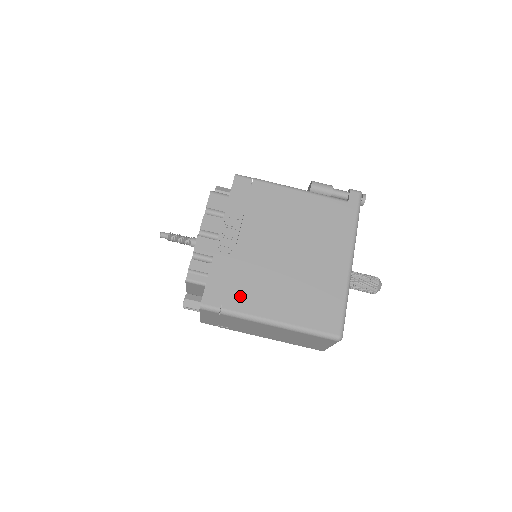
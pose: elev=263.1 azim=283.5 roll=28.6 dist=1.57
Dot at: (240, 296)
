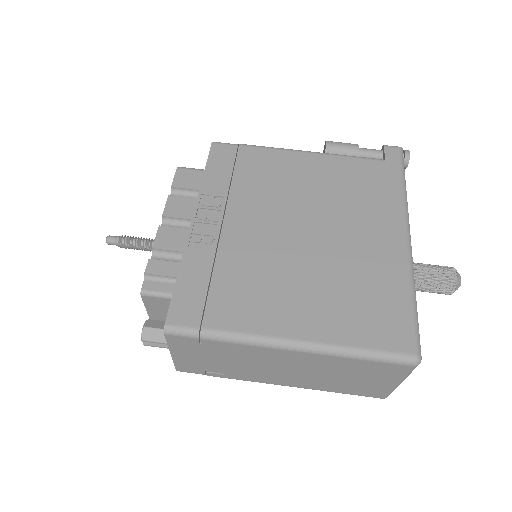
Dot at: (232, 305)
